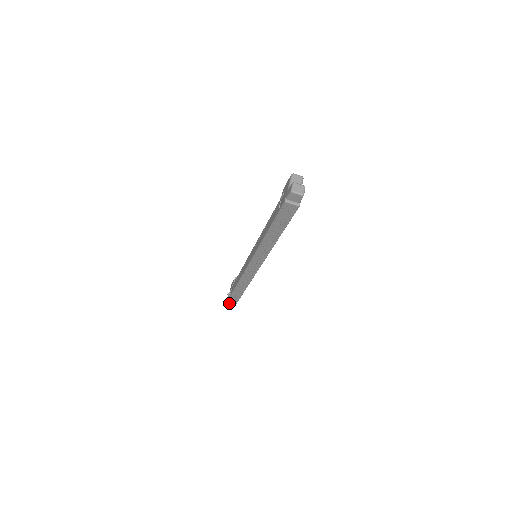
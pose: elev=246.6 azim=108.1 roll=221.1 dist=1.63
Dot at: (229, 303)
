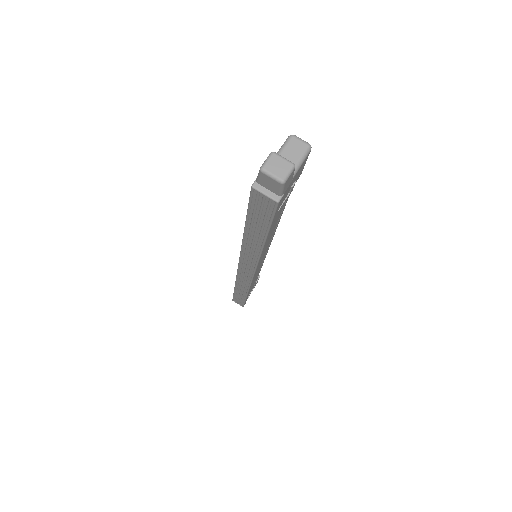
Dot at: (236, 301)
